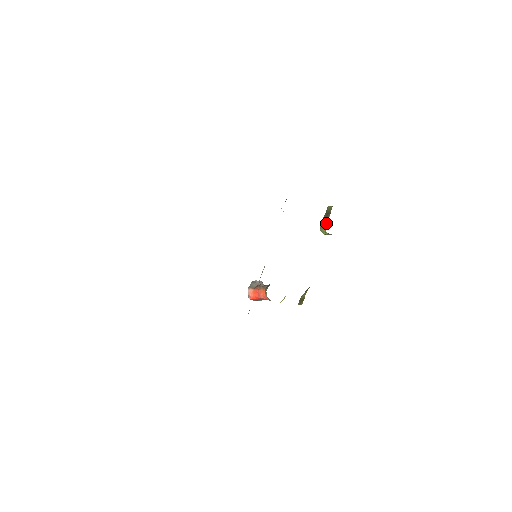
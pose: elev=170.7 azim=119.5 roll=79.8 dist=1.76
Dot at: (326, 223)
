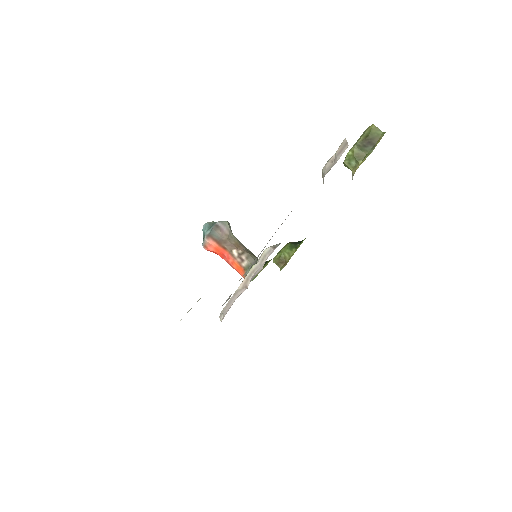
Dot at: (361, 163)
